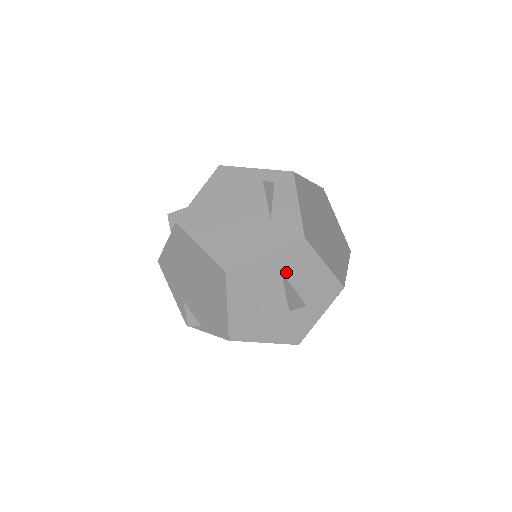
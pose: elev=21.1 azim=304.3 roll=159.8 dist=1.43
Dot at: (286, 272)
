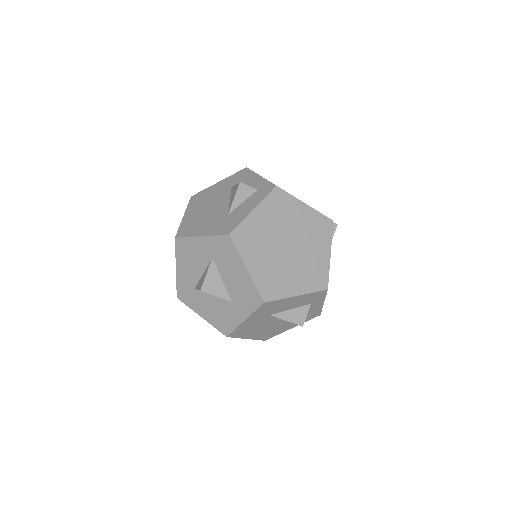
Dot at: (216, 260)
